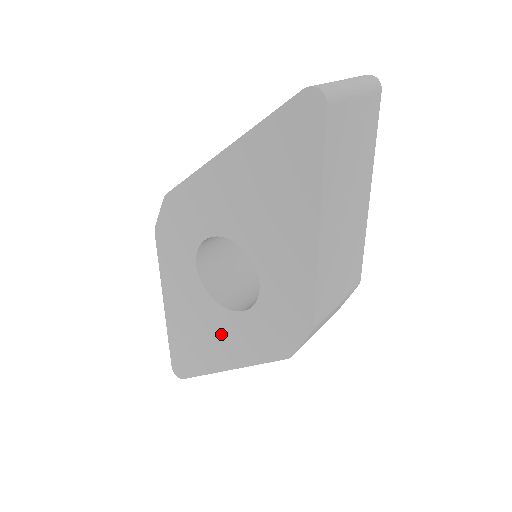
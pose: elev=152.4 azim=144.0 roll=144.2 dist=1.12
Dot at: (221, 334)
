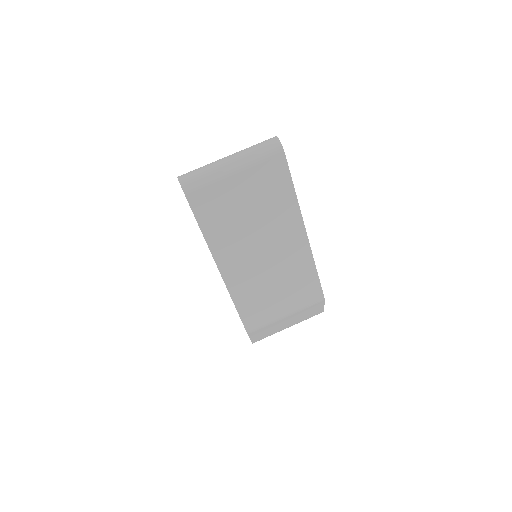
Dot at: occluded
